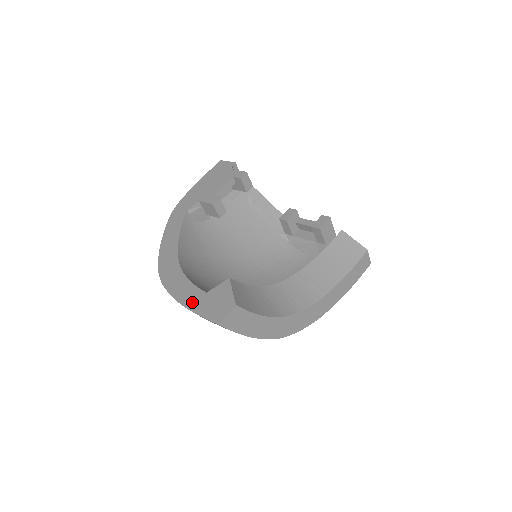
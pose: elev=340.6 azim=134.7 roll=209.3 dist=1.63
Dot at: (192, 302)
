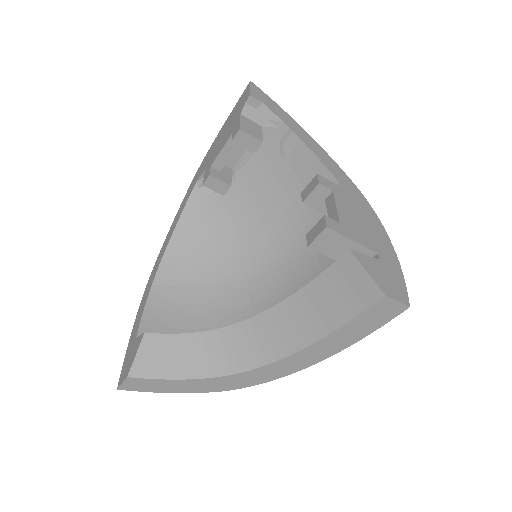
Dot at: (130, 341)
